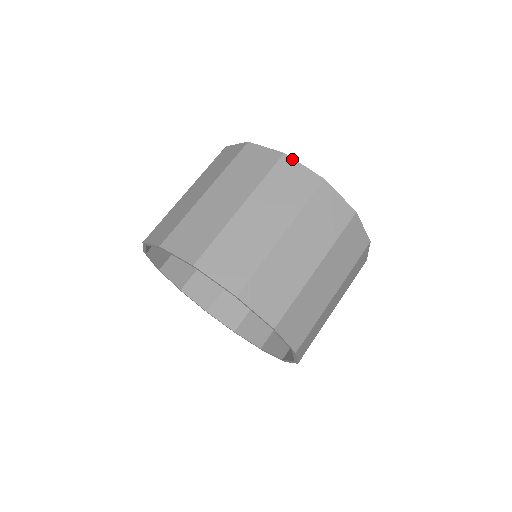
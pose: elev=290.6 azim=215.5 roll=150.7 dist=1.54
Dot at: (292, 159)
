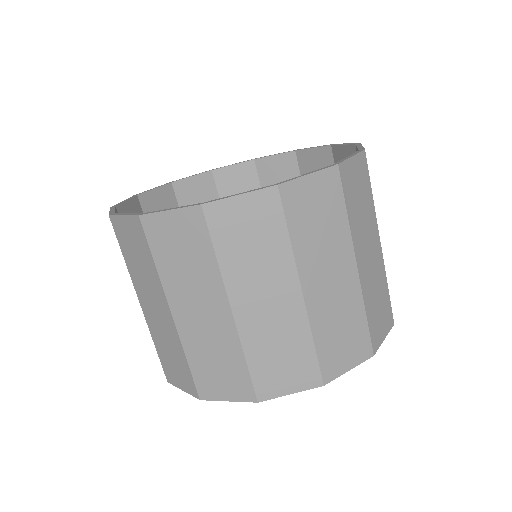
Dot at: (345, 162)
